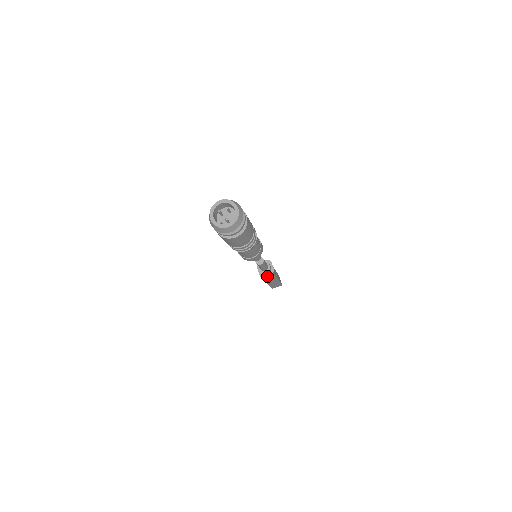
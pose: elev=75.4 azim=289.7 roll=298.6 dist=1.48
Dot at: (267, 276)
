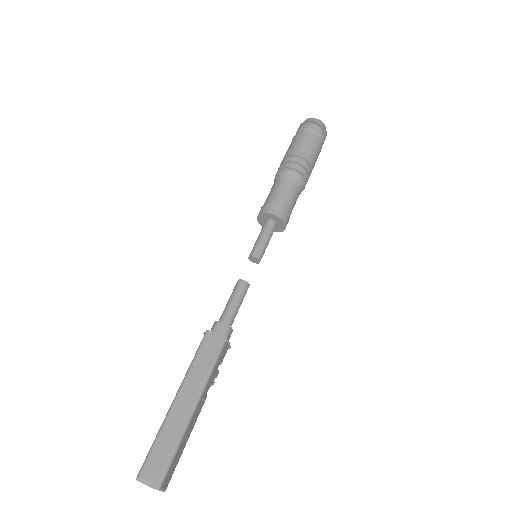
Dot at: (212, 340)
